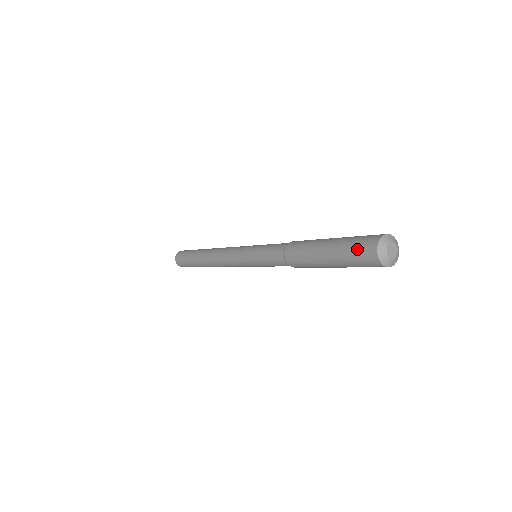
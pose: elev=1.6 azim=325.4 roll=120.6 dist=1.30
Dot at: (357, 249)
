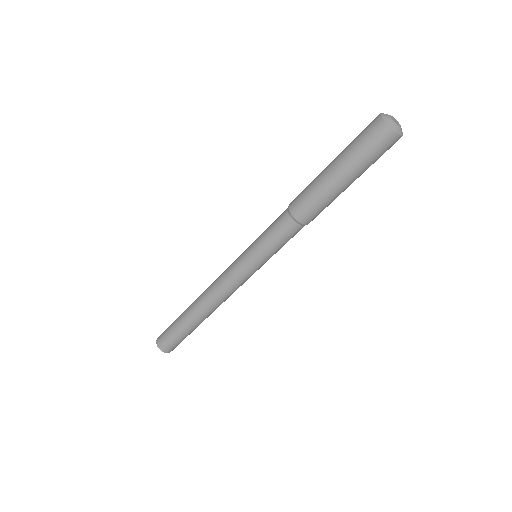
Dot at: (366, 139)
